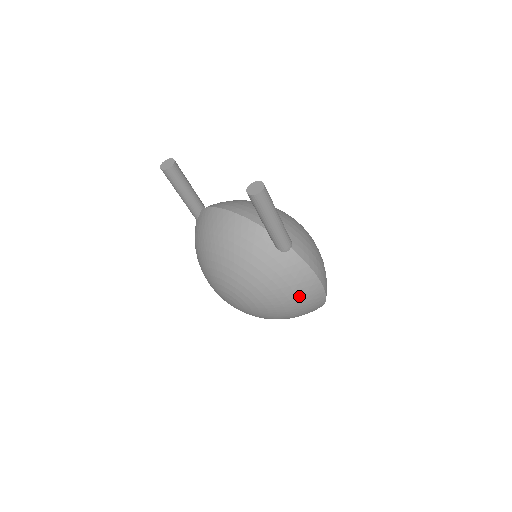
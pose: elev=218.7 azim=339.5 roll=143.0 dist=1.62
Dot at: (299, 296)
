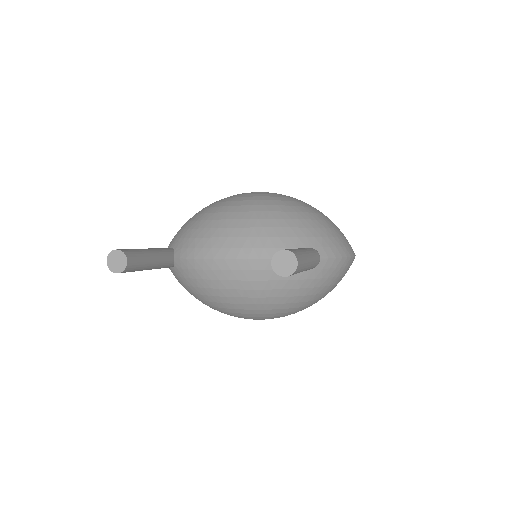
Dot at: (338, 282)
